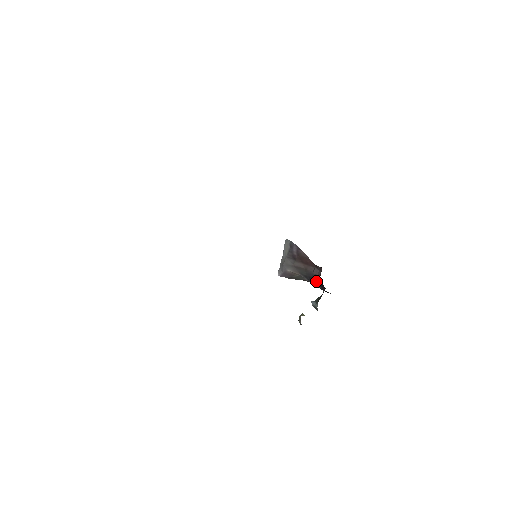
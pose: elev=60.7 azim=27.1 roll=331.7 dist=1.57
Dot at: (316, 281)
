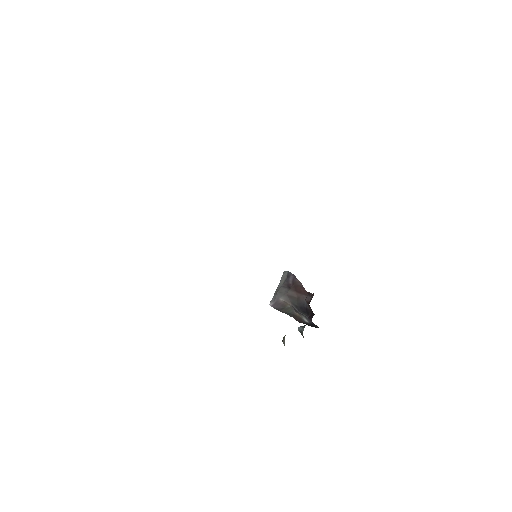
Dot at: (306, 311)
